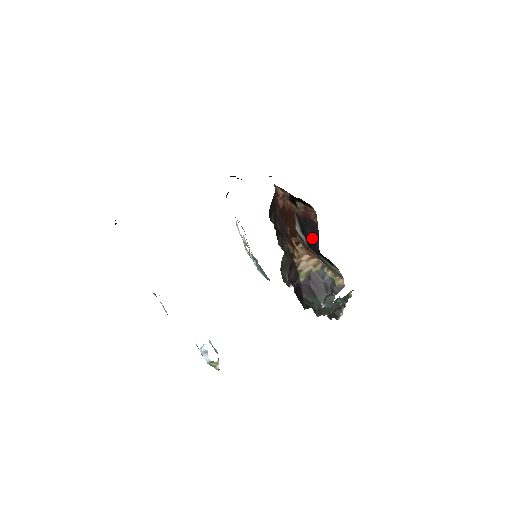
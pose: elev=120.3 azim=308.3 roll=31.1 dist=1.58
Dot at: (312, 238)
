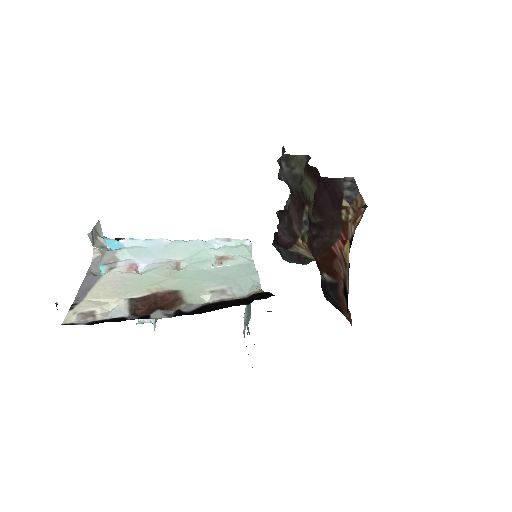
Dot at: (329, 298)
